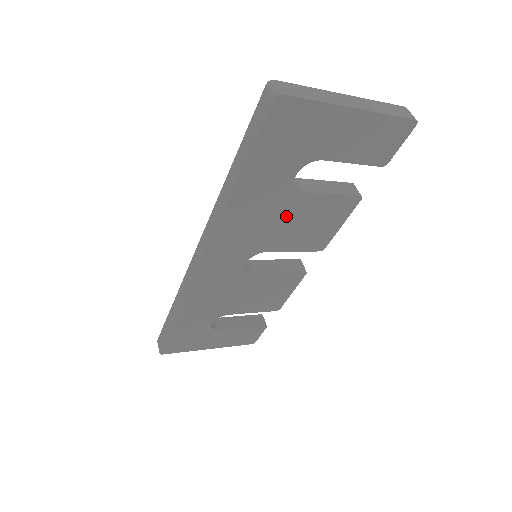
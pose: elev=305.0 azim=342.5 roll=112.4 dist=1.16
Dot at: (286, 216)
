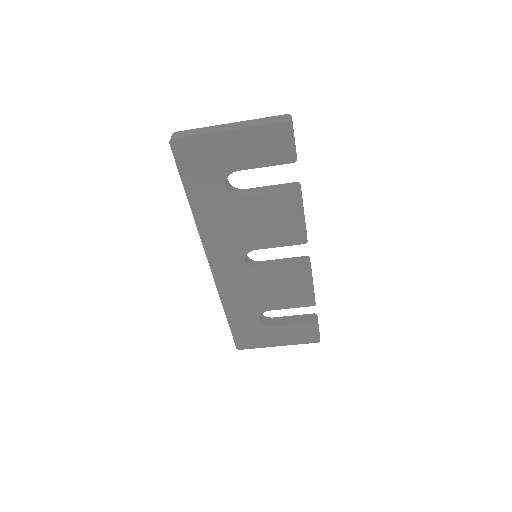
Dot at: (246, 218)
